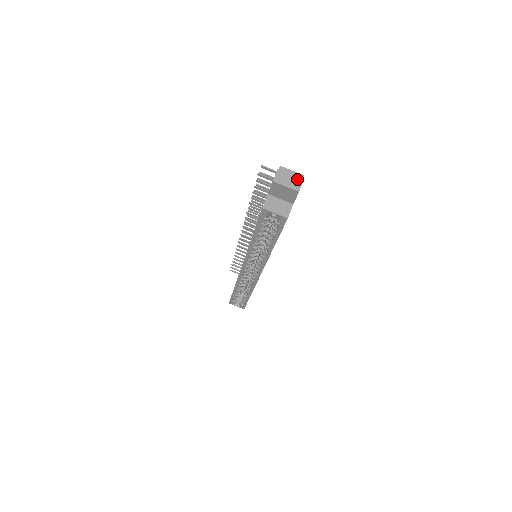
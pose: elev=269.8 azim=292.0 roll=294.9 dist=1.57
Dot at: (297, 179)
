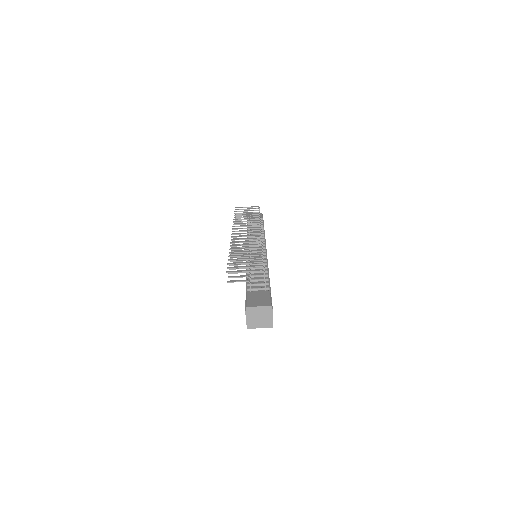
Dot at: (266, 313)
